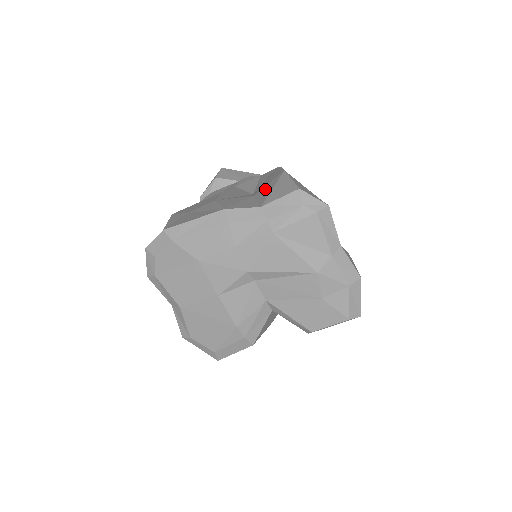
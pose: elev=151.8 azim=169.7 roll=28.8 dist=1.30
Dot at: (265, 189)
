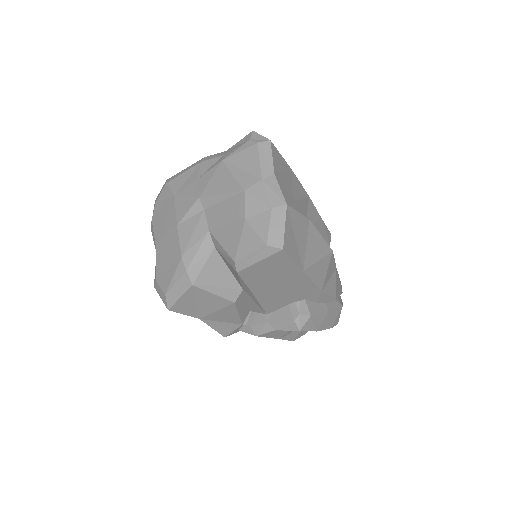
Dot at: occluded
